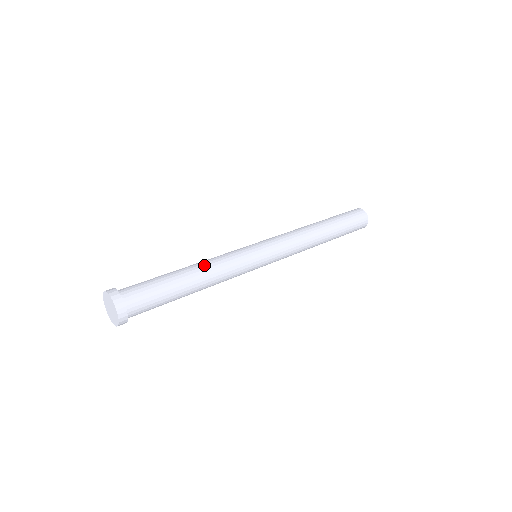
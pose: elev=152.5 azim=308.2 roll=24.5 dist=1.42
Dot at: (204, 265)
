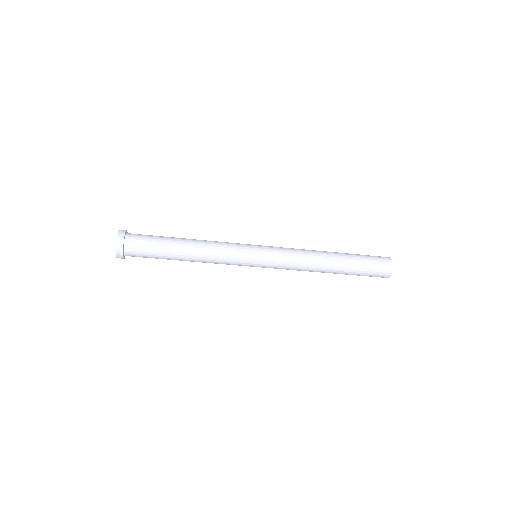
Dot at: occluded
